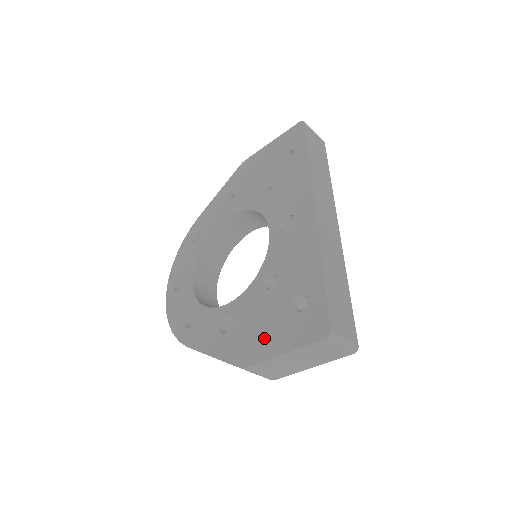
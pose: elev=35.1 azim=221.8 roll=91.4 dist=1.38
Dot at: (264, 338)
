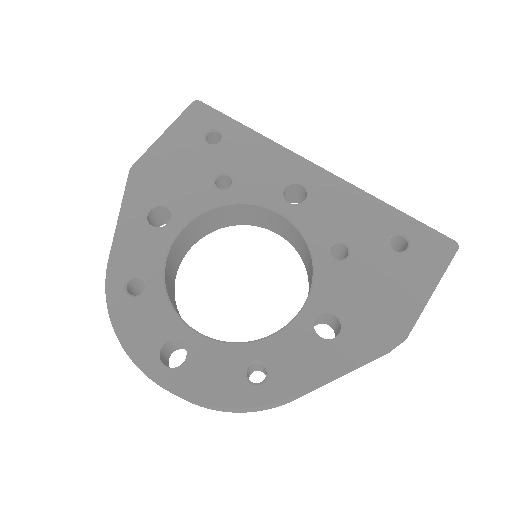
Dot at: (397, 297)
